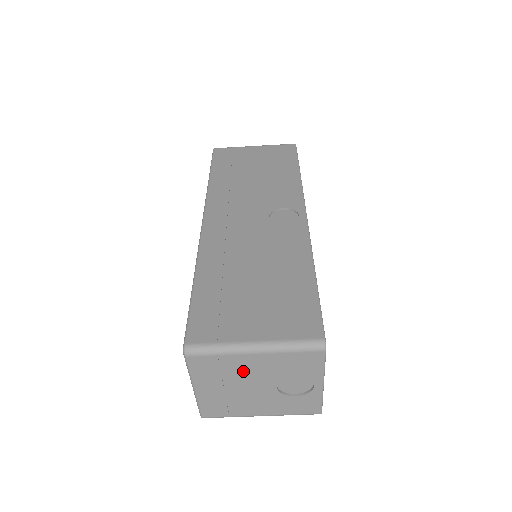
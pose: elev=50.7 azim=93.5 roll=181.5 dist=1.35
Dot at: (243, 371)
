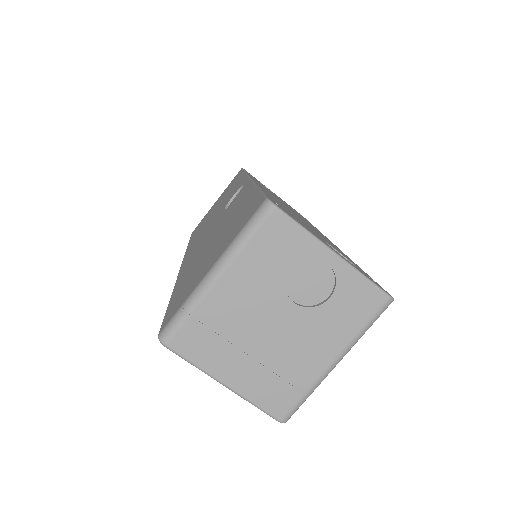
Dot at: (237, 313)
